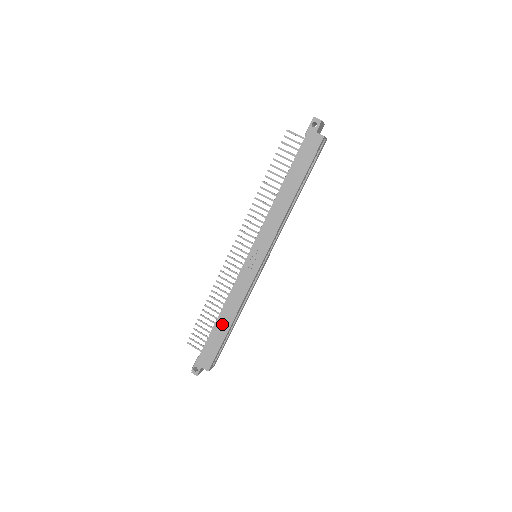
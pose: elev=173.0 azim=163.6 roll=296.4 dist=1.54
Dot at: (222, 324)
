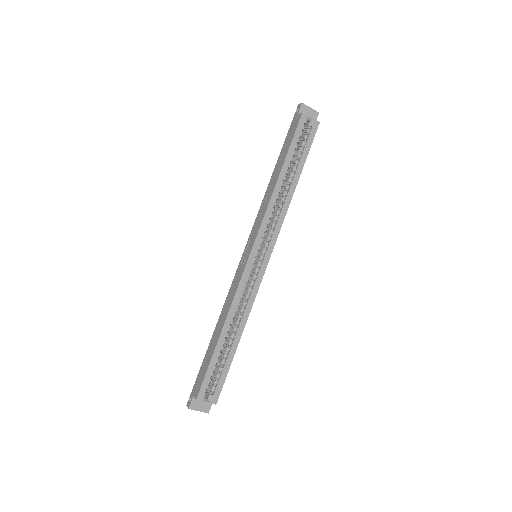
Dot at: (215, 336)
